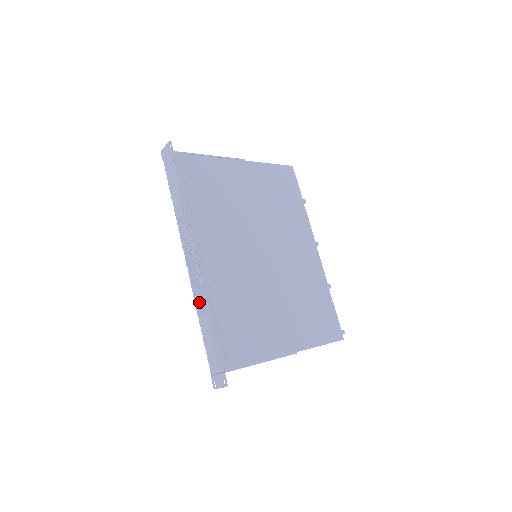
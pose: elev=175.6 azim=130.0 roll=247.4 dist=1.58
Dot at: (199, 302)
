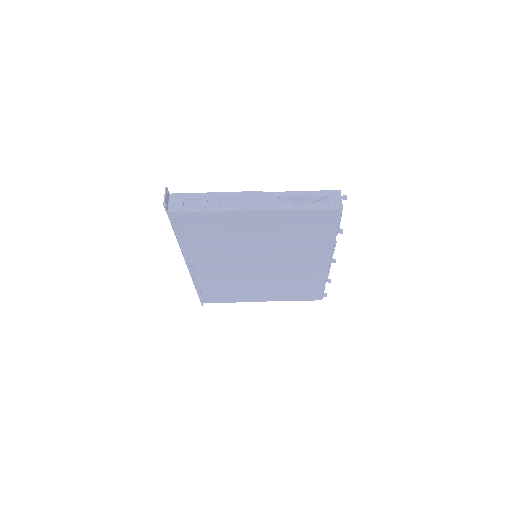
Dot at: (184, 248)
